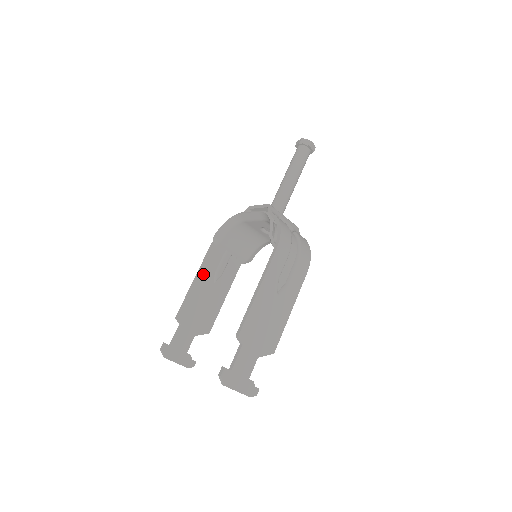
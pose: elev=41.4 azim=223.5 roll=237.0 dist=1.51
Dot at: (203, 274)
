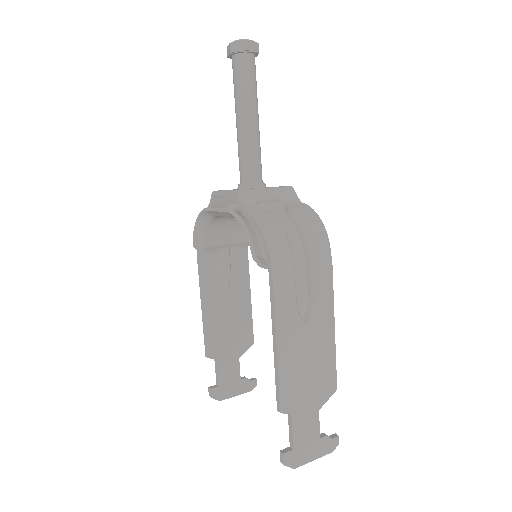
Dot at: (208, 292)
